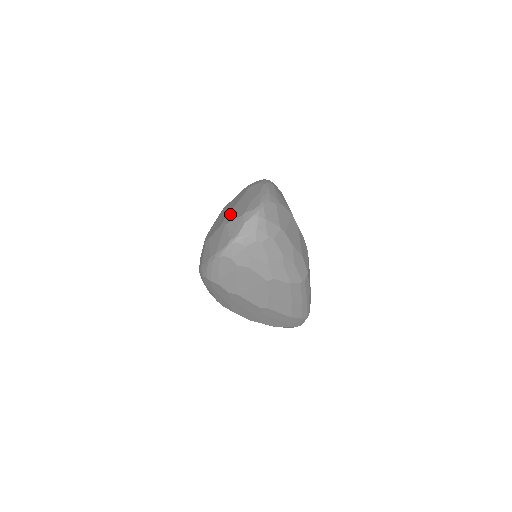
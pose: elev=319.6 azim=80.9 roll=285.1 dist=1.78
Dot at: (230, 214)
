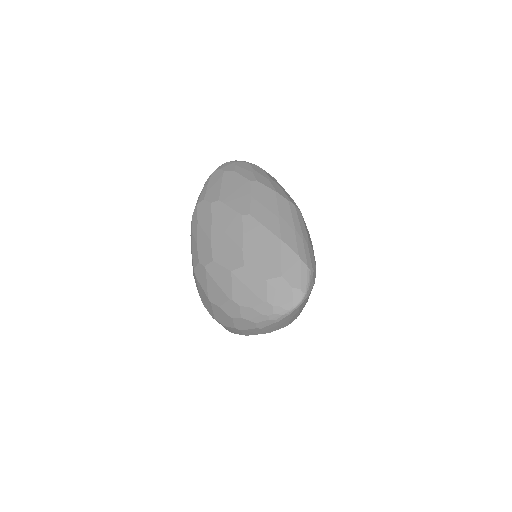
Dot at: occluded
